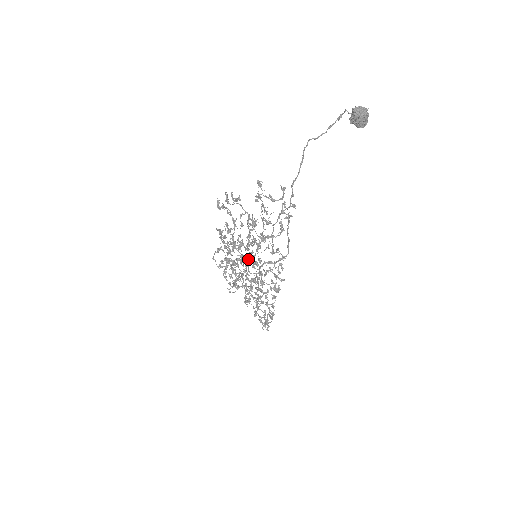
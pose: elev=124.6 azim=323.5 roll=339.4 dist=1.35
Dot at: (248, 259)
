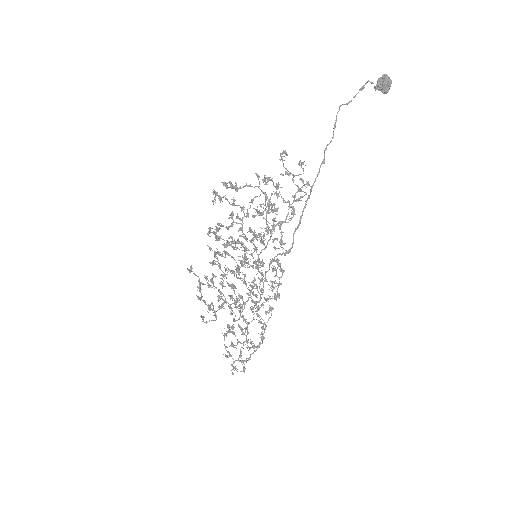
Dot at: (258, 254)
